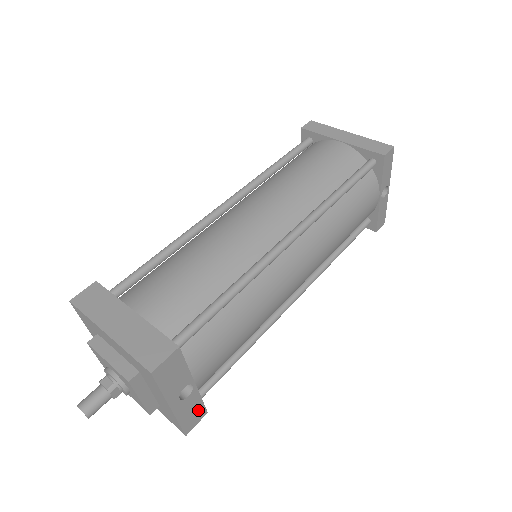
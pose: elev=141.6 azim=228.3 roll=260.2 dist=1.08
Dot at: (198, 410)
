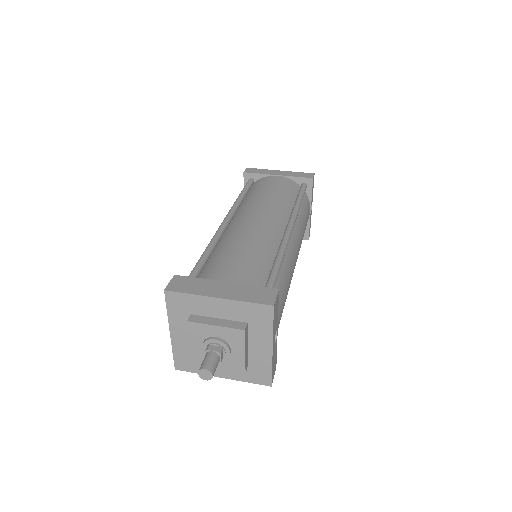
Dot at: (275, 362)
